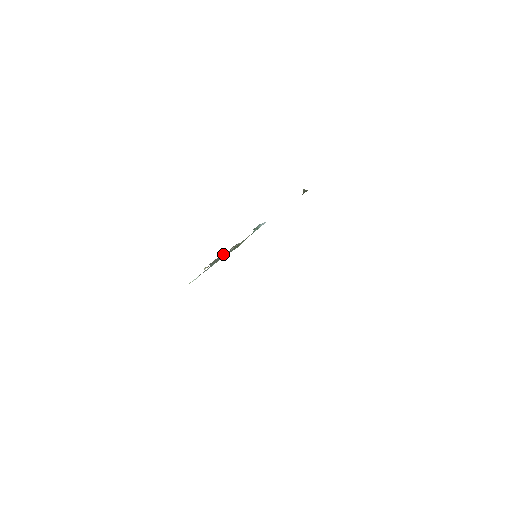
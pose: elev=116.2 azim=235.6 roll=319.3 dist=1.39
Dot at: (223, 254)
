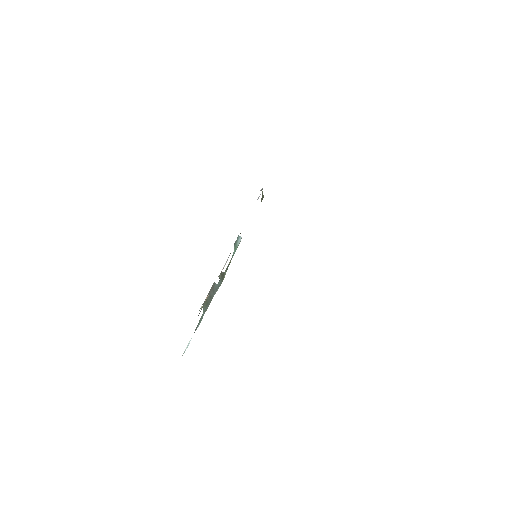
Dot at: (213, 287)
